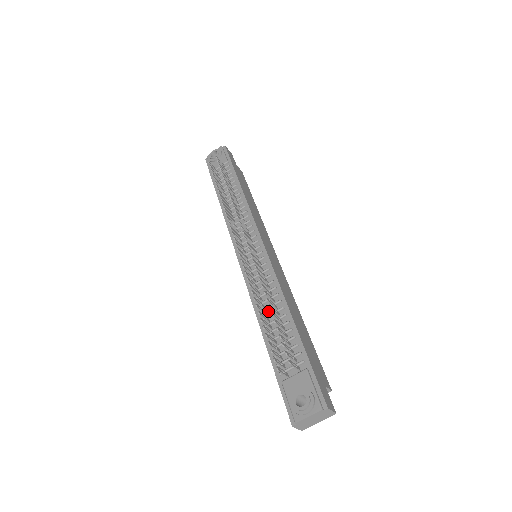
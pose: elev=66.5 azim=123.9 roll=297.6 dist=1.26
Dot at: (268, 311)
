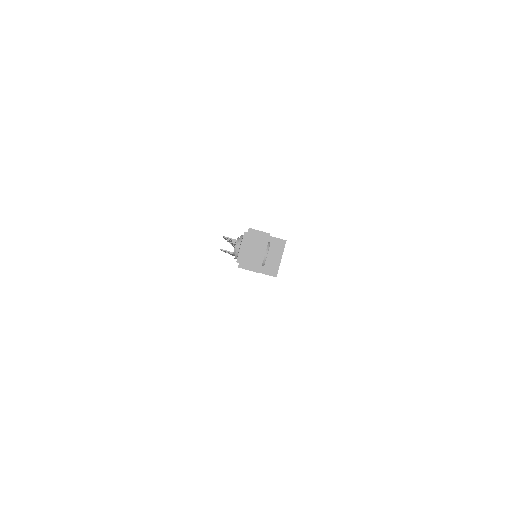
Dot at: occluded
